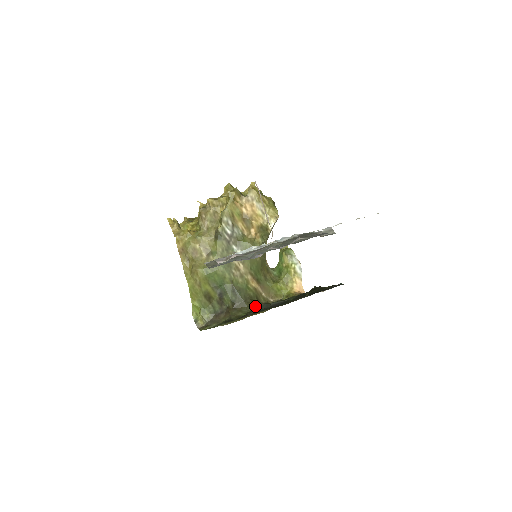
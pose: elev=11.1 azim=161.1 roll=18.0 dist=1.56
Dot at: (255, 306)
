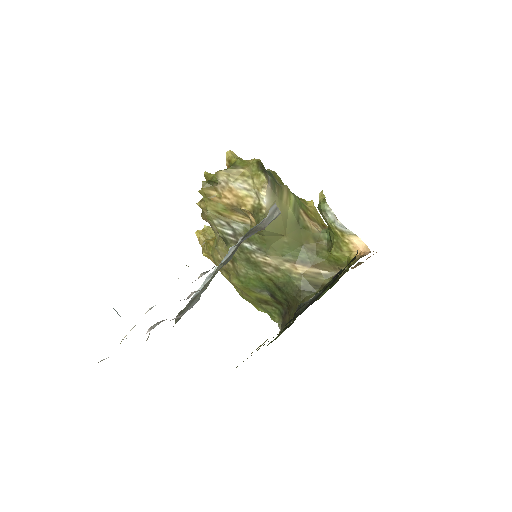
Dot at: (311, 297)
